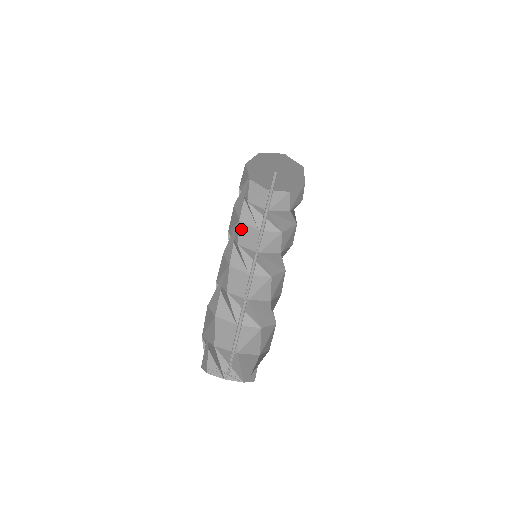
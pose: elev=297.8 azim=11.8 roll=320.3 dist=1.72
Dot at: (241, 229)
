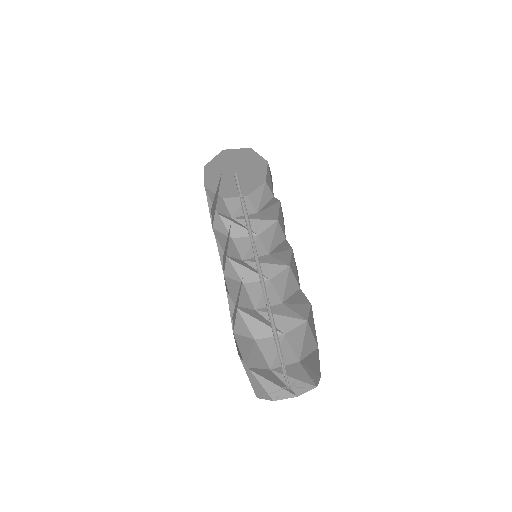
Dot at: (217, 237)
